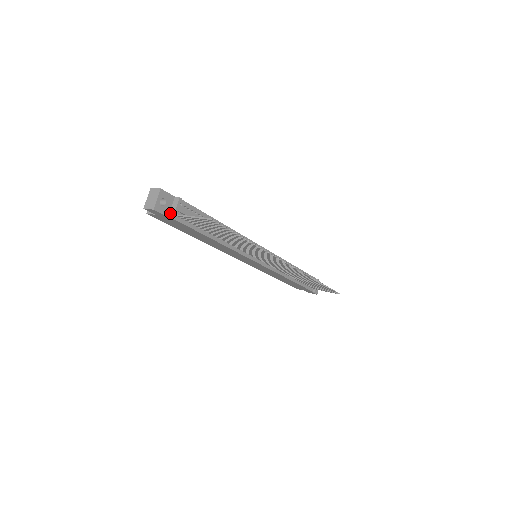
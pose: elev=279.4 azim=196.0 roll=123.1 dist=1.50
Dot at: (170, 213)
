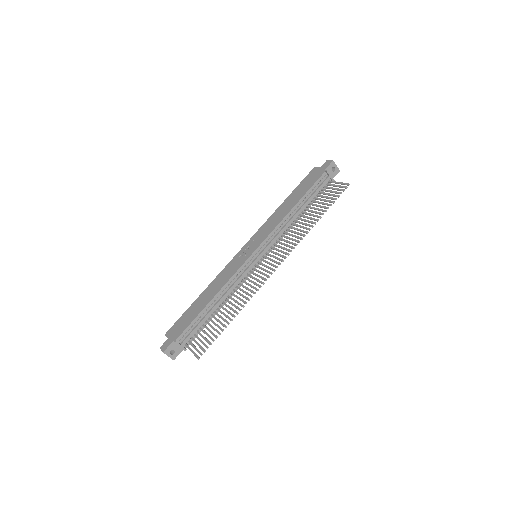
Dot at: (182, 348)
